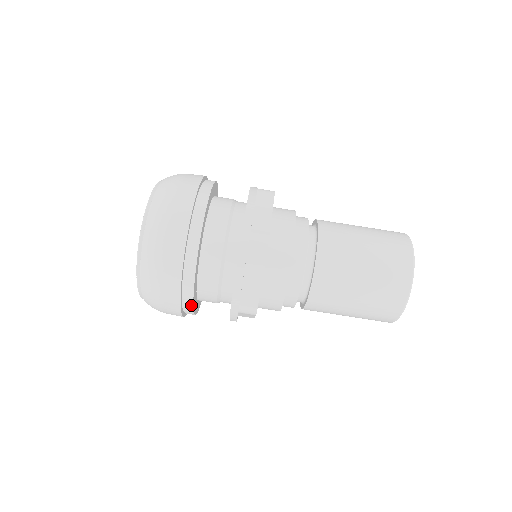
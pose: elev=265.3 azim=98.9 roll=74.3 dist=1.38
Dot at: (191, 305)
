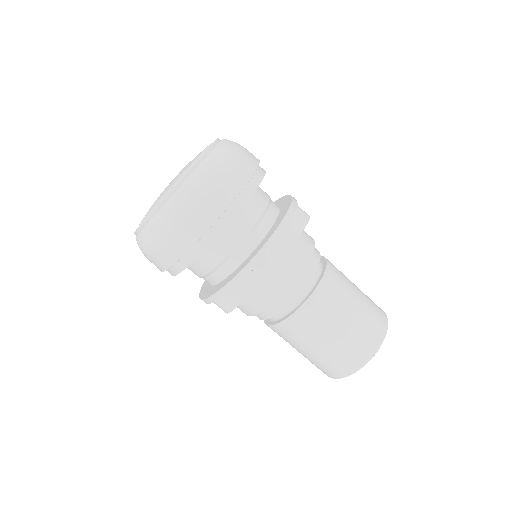
Dot at: occluded
